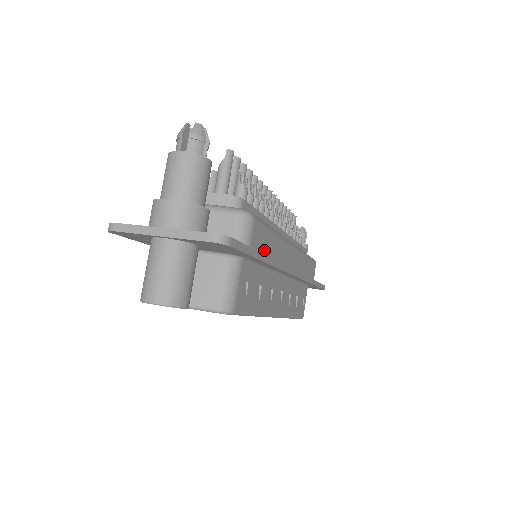
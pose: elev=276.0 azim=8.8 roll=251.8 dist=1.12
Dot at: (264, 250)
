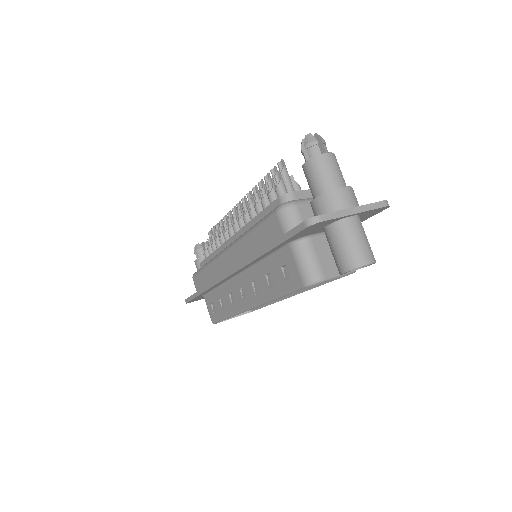
Dot at: occluded
